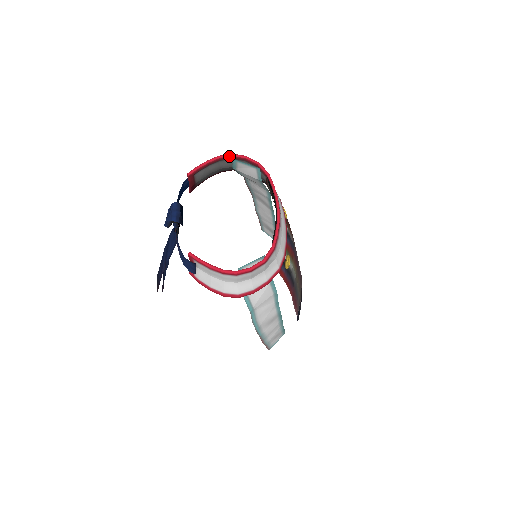
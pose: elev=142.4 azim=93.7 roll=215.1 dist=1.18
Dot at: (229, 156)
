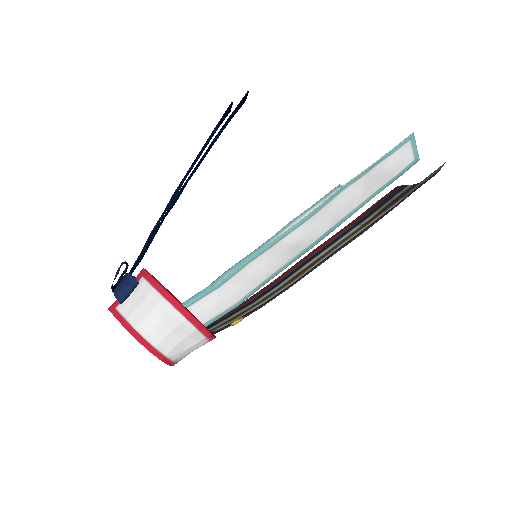
Dot at: (138, 340)
